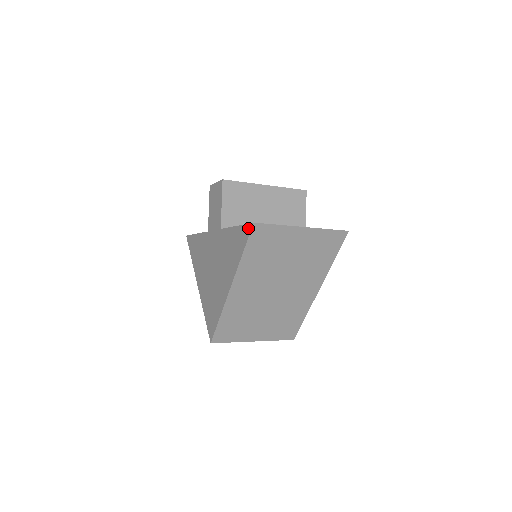
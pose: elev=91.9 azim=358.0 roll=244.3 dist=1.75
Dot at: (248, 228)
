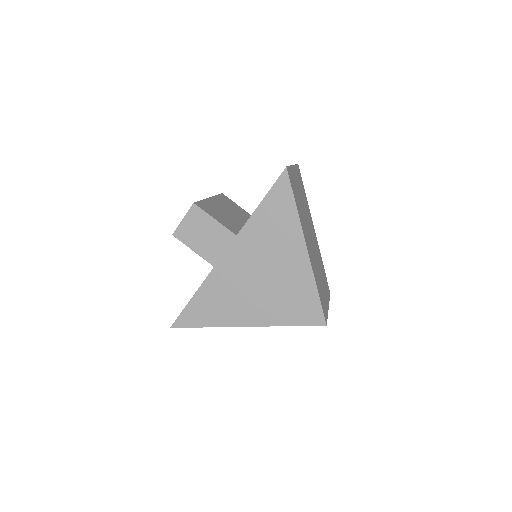
Dot at: (283, 179)
